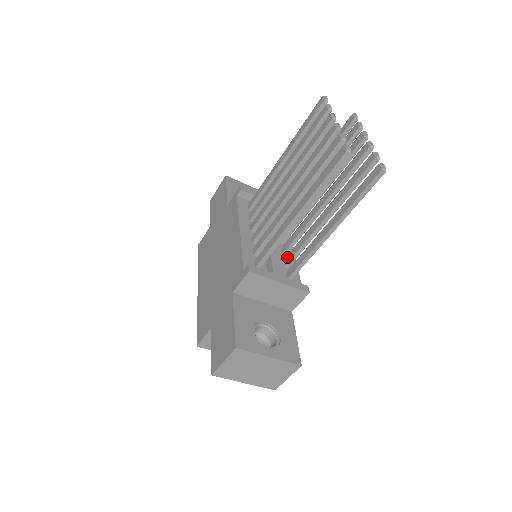
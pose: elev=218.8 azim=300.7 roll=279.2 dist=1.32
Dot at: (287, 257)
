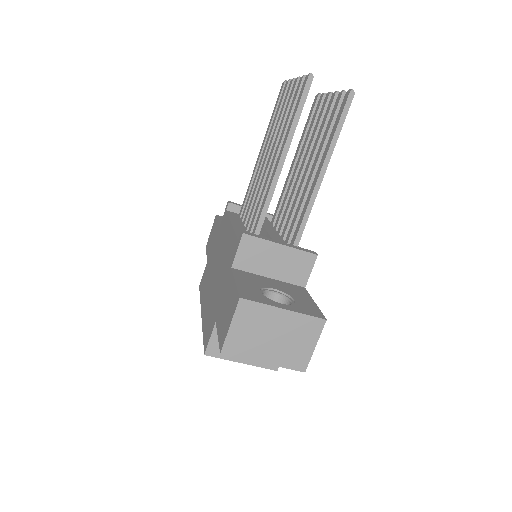
Dot at: (287, 237)
